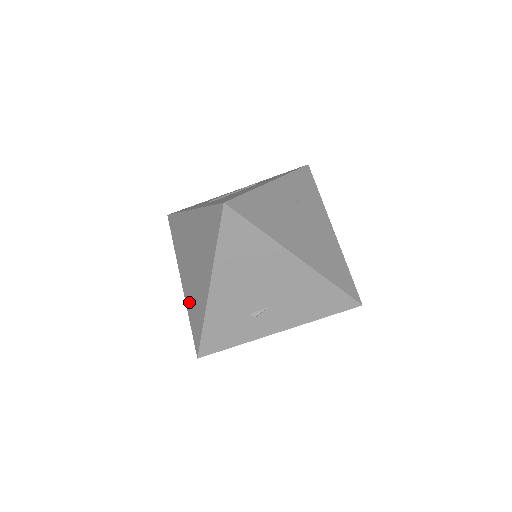
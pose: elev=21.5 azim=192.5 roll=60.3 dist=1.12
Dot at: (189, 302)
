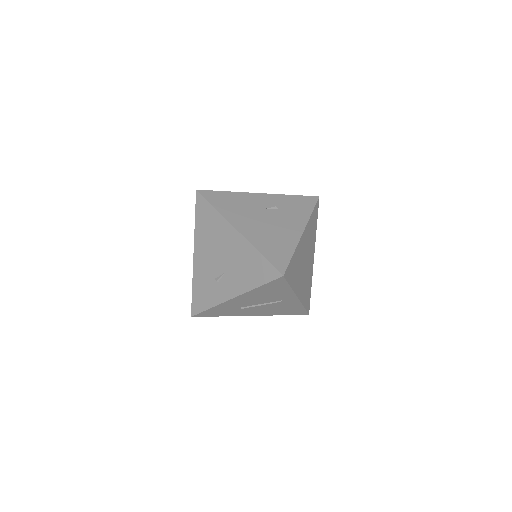
Dot at: occluded
